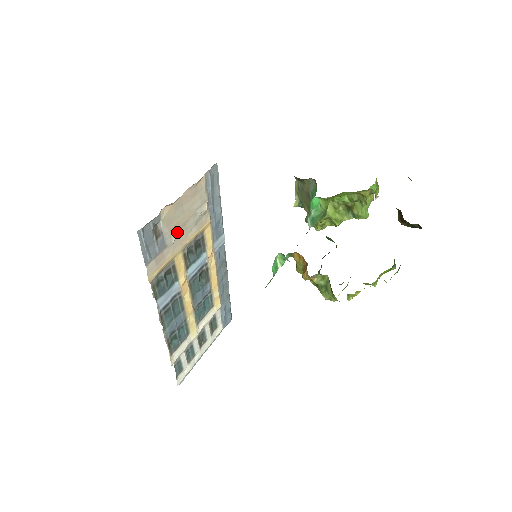
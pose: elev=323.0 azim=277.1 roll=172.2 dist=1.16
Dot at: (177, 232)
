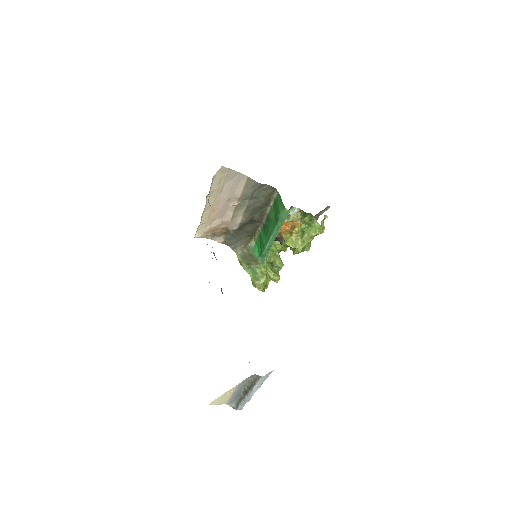
Dot at: occluded
